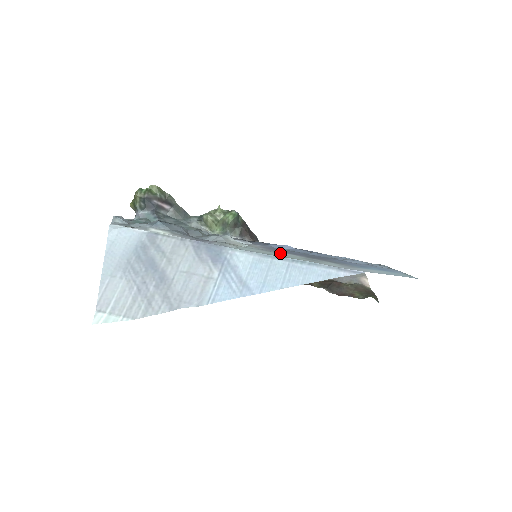
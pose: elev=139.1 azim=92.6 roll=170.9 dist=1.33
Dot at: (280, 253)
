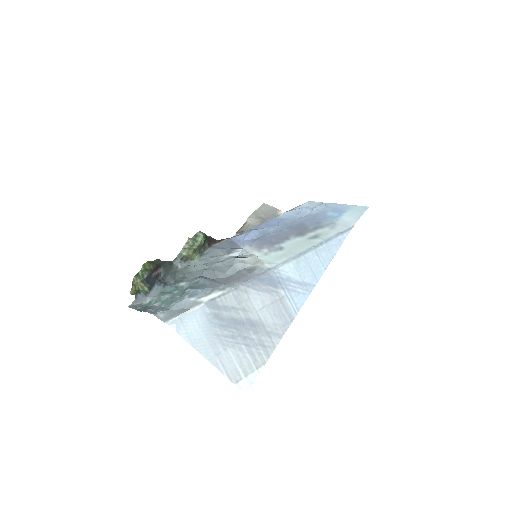
Dot at: (287, 245)
